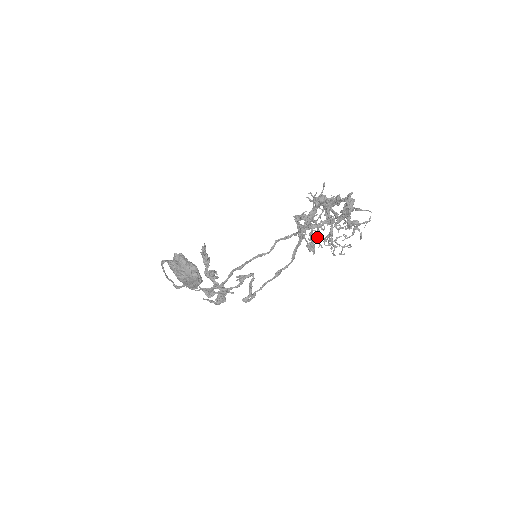
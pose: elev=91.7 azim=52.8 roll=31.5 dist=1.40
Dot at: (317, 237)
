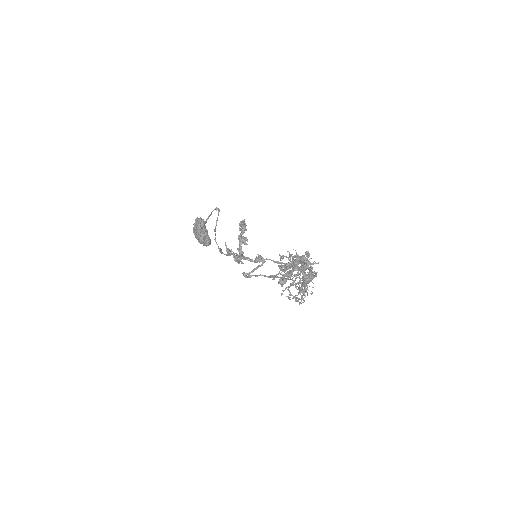
Dot at: occluded
